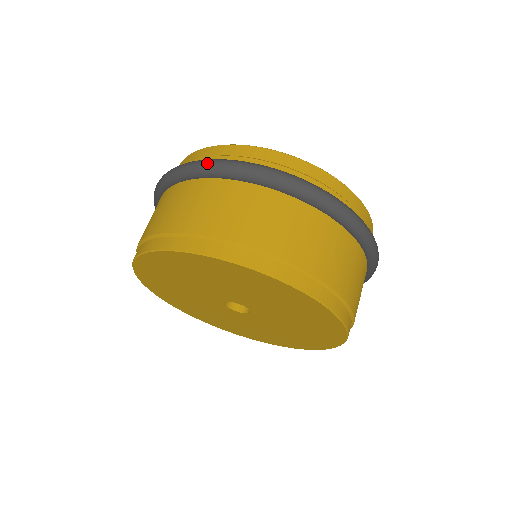
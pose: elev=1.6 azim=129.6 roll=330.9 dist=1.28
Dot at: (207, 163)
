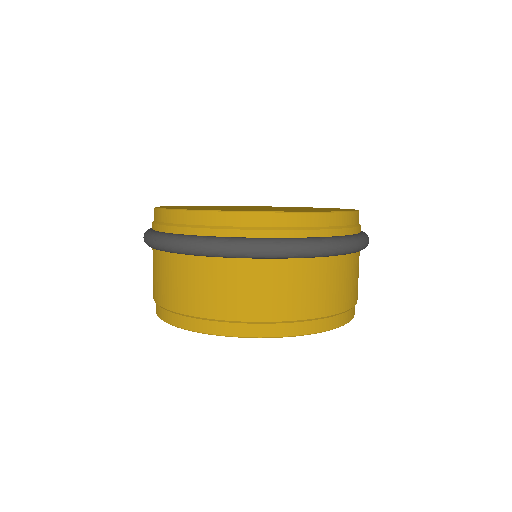
Dot at: (215, 248)
